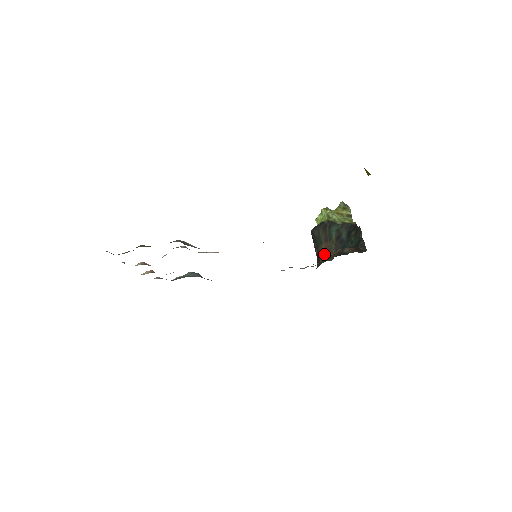
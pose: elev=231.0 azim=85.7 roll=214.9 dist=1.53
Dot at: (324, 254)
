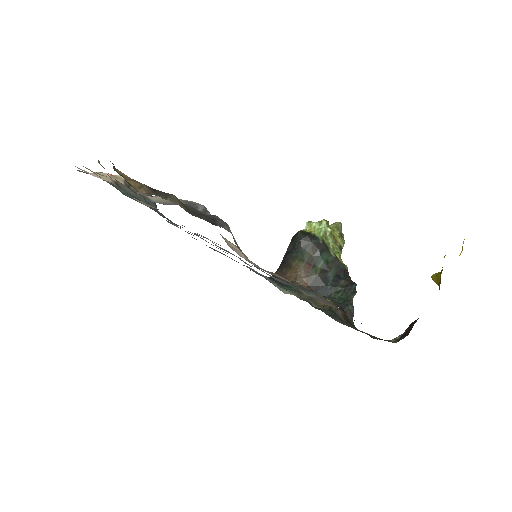
Dot at: (298, 276)
